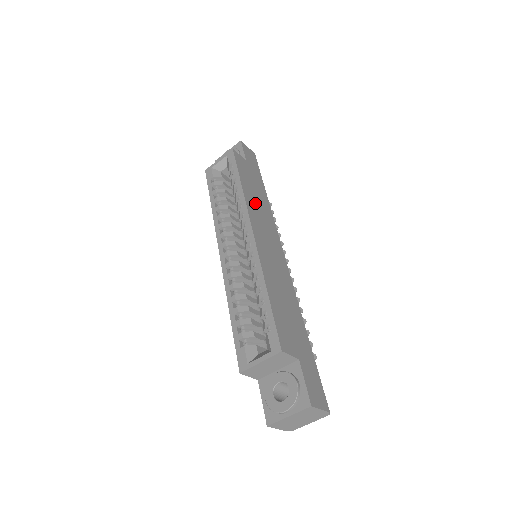
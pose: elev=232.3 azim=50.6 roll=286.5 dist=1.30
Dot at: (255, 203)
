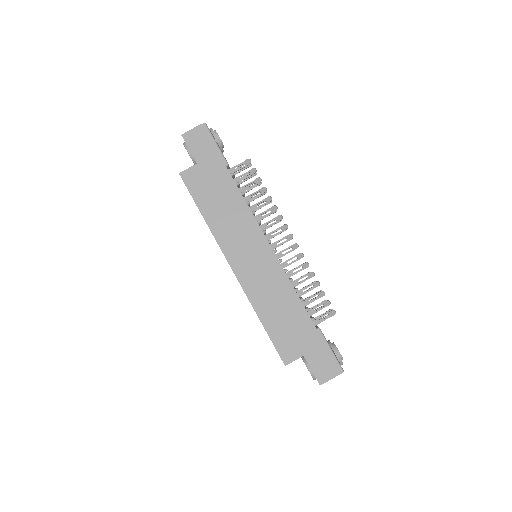
Dot at: (224, 222)
